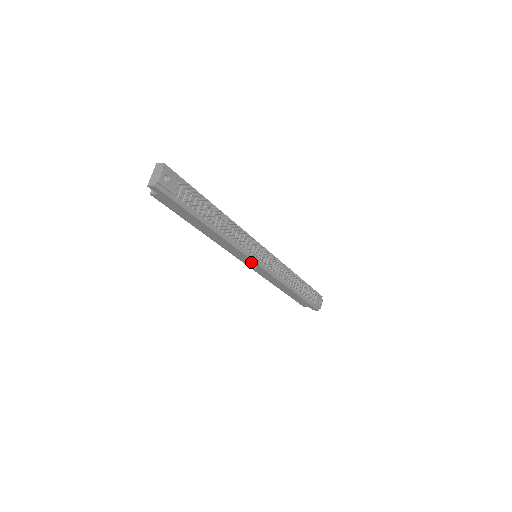
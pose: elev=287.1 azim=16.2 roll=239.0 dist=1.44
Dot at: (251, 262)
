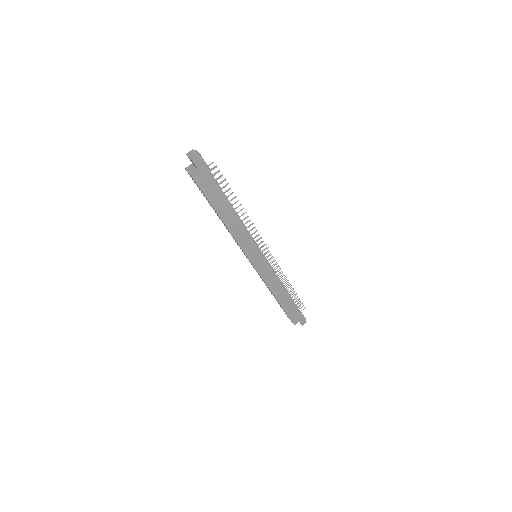
Dot at: (258, 256)
